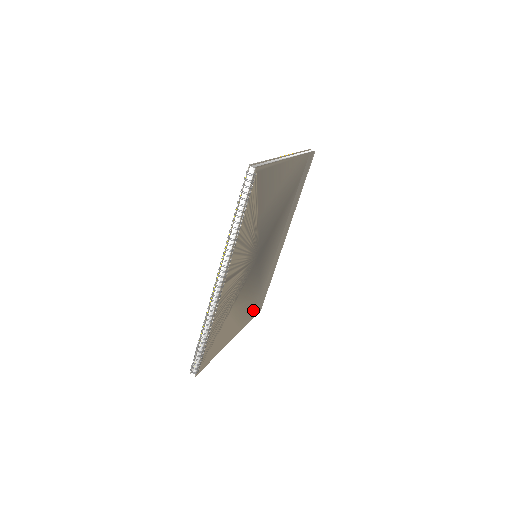
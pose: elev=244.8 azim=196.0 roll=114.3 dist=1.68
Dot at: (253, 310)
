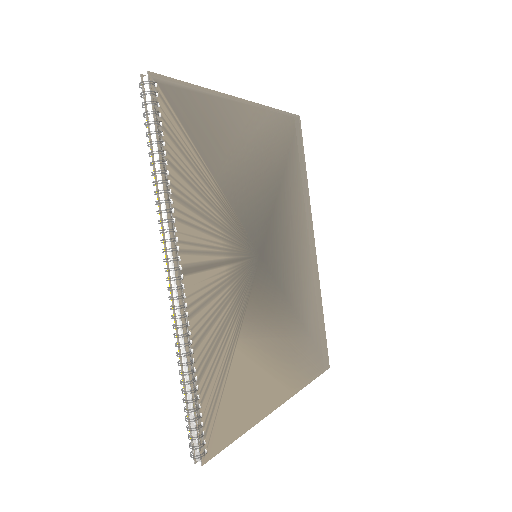
Dot at: (307, 362)
